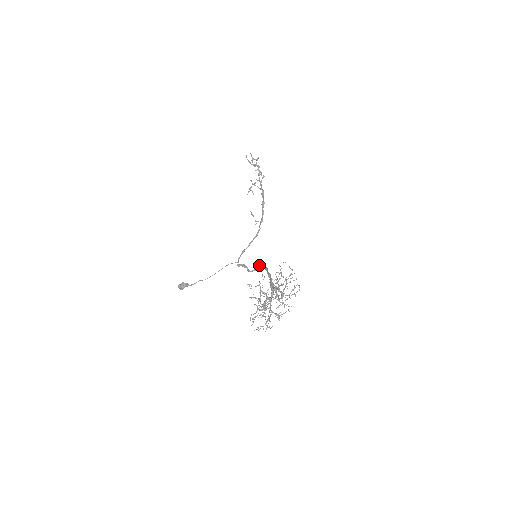
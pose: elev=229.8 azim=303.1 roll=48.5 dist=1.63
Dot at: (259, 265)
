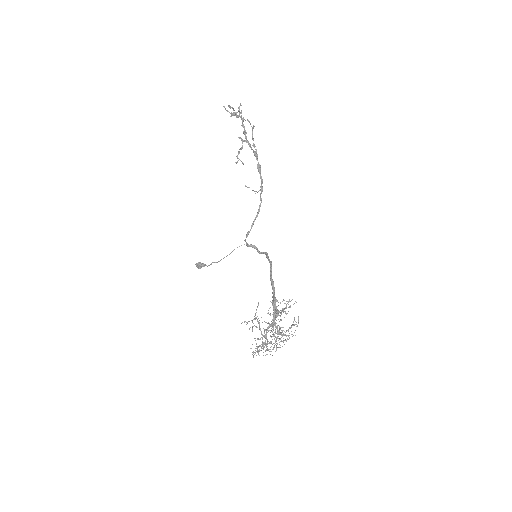
Dot at: occluded
